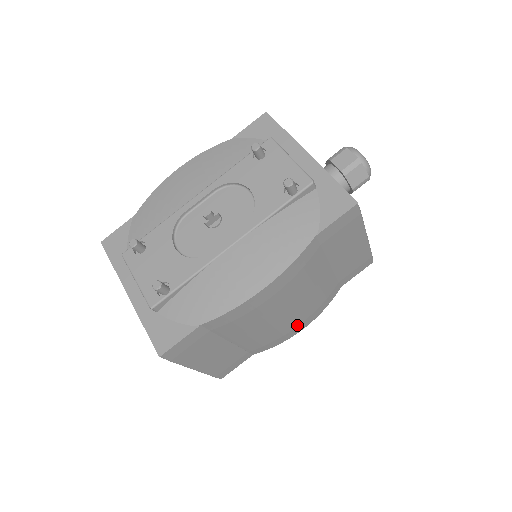
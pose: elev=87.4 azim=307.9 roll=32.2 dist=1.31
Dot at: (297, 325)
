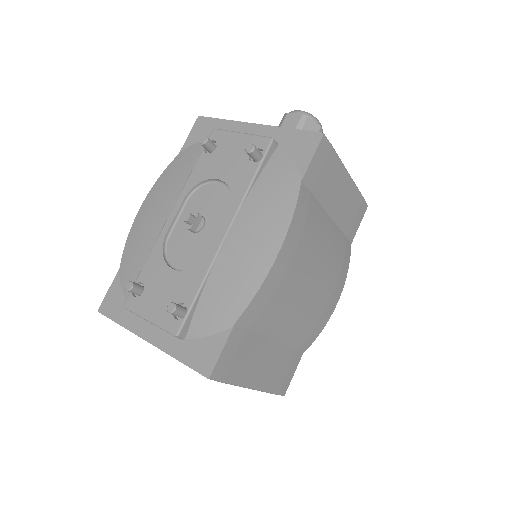
Dot at: (330, 298)
